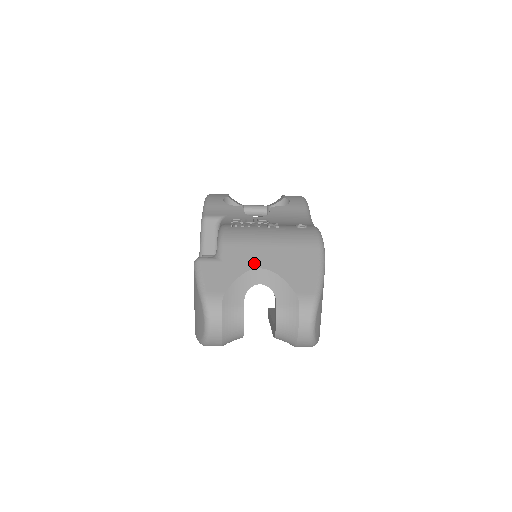
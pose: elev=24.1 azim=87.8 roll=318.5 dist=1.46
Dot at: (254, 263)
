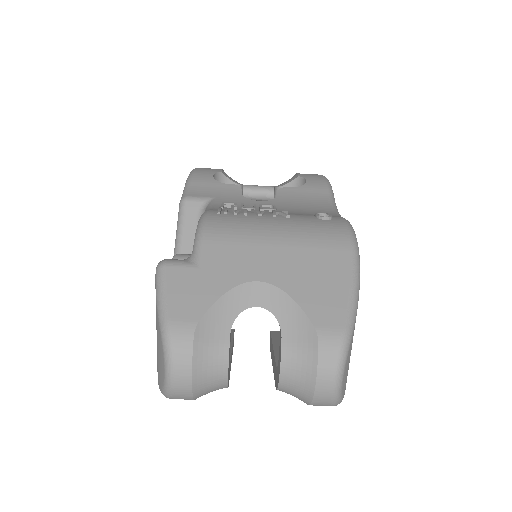
Dot at: (249, 272)
